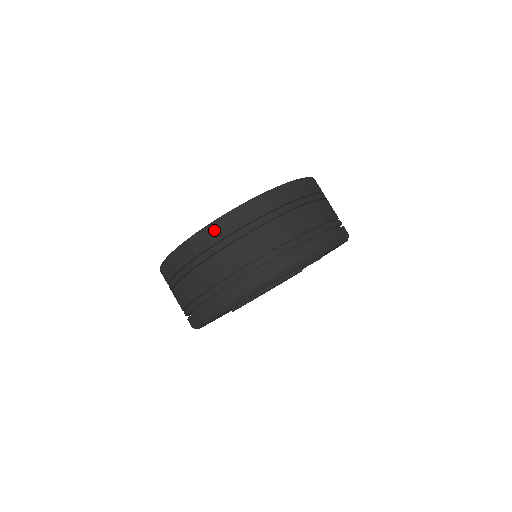
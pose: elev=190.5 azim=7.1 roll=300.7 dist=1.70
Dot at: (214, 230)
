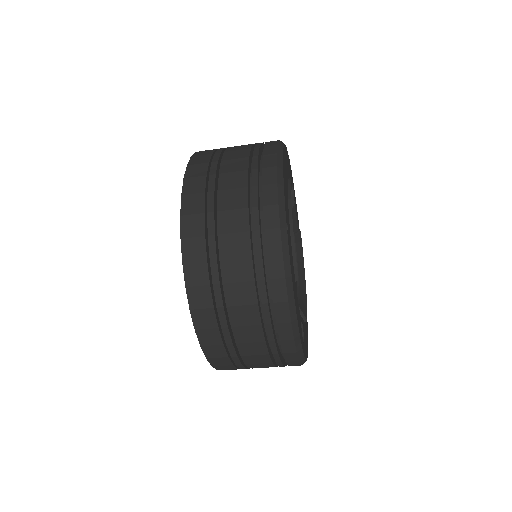
Dot at: (191, 246)
